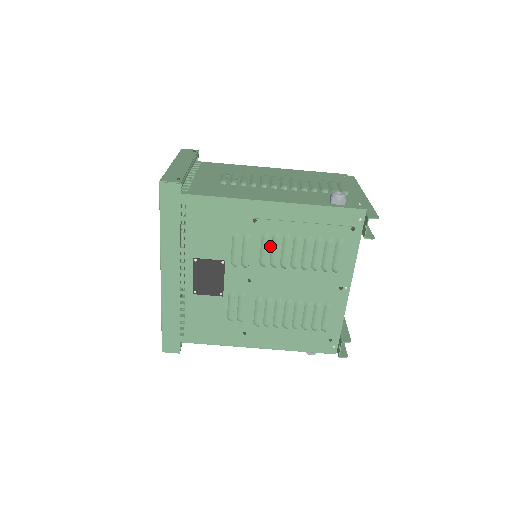
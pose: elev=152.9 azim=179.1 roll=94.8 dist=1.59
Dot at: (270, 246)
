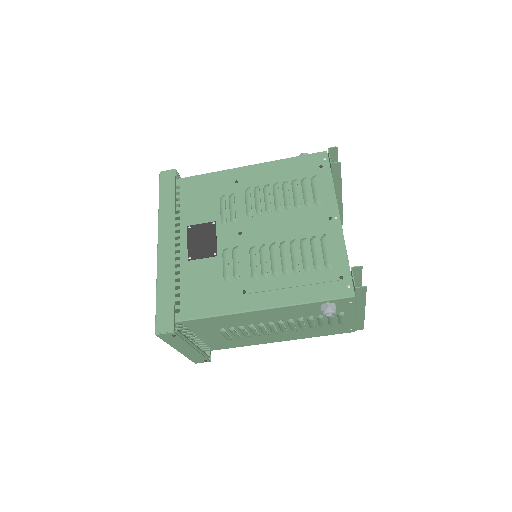
Dot at: (253, 198)
